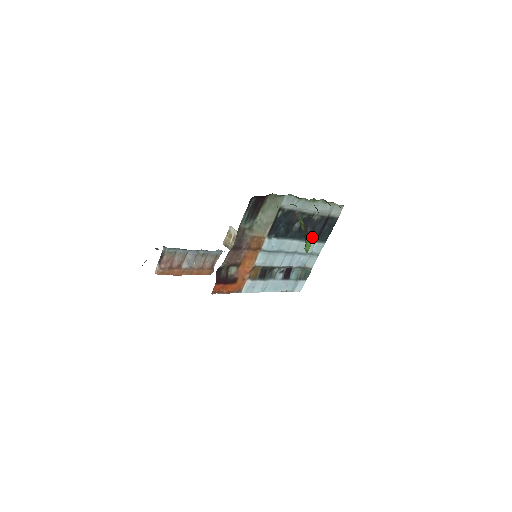
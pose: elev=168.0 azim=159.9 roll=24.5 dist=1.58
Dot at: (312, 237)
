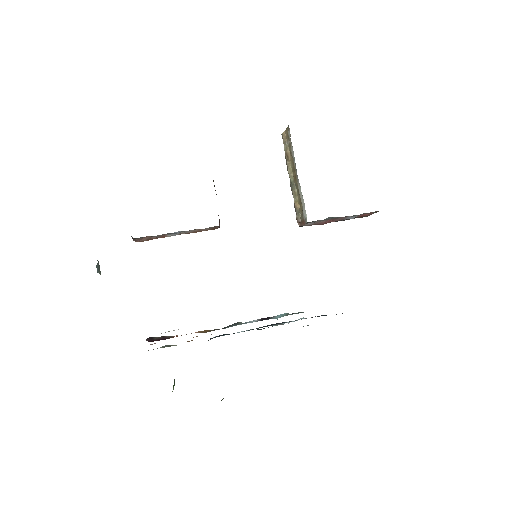
Dot at: (295, 320)
